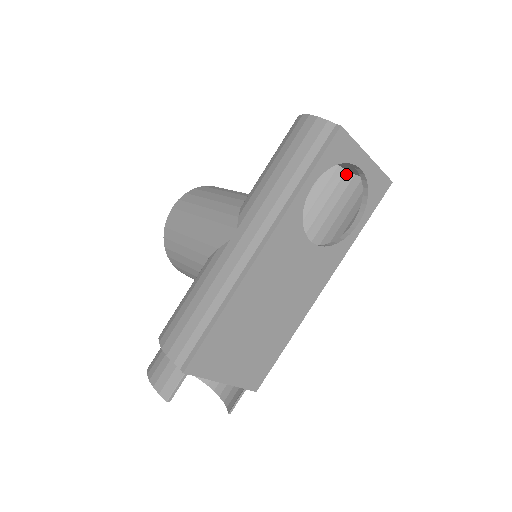
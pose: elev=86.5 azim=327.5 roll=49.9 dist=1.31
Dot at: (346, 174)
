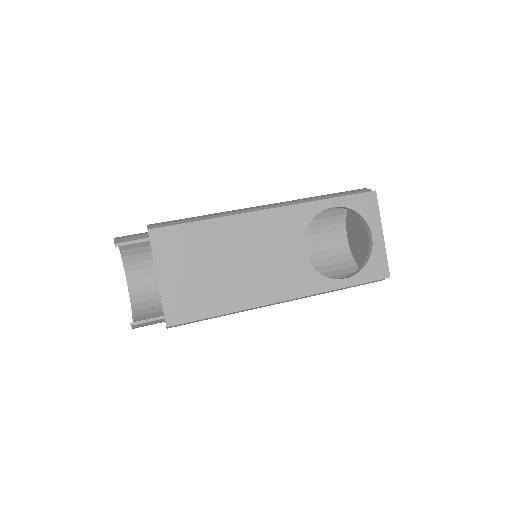
Dot at: occluded
